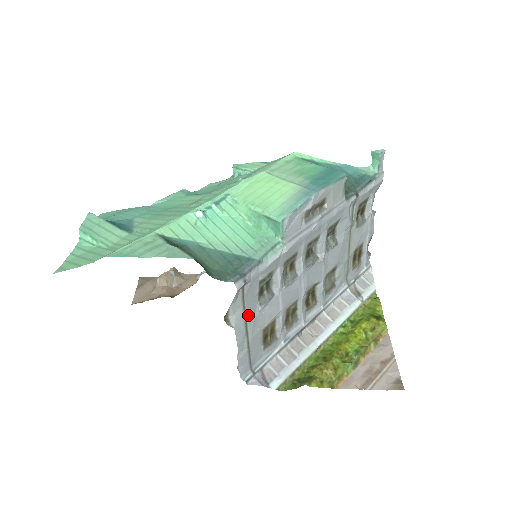
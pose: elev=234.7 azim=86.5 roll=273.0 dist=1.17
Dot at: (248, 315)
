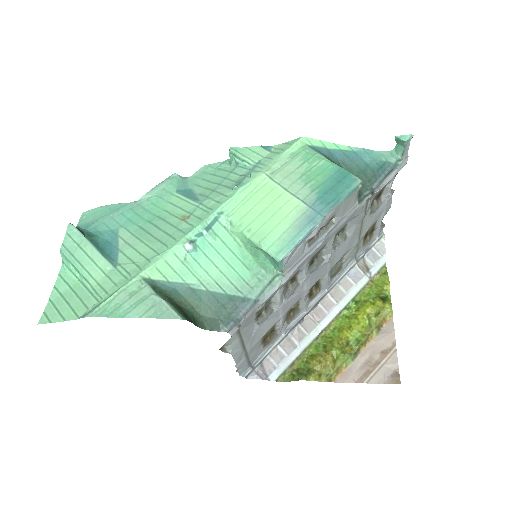
Dot at: (245, 339)
